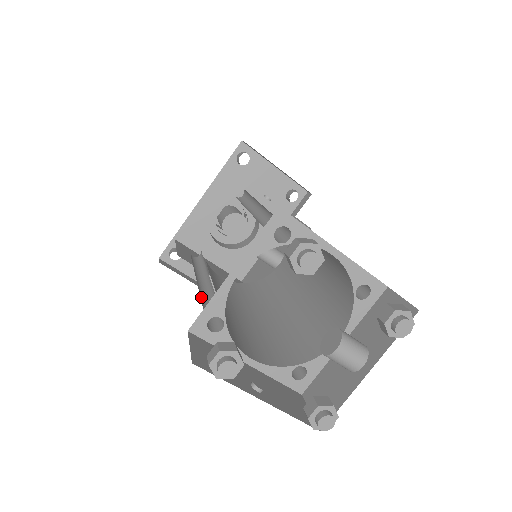
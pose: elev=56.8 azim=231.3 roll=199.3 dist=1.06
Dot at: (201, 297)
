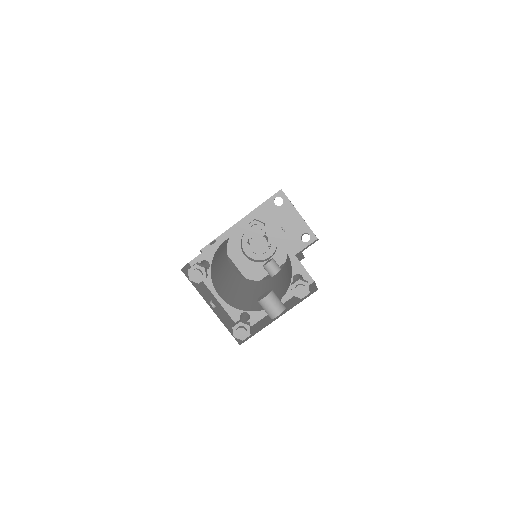
Dot at: occluded
